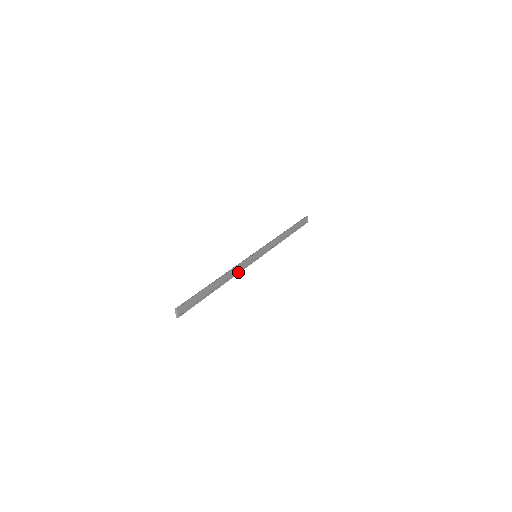
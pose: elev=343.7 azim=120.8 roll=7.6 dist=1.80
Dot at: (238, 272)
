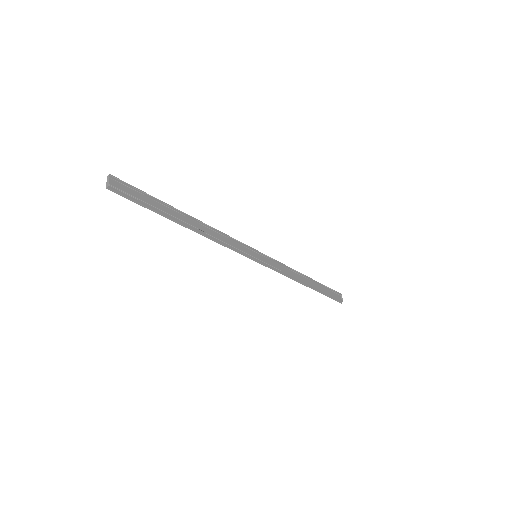
Dot at: (224, 242)
